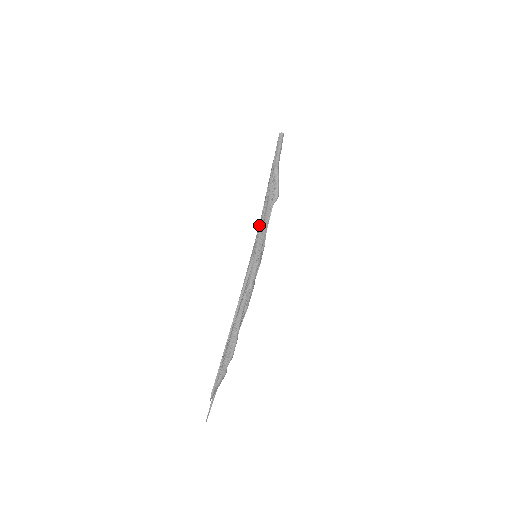
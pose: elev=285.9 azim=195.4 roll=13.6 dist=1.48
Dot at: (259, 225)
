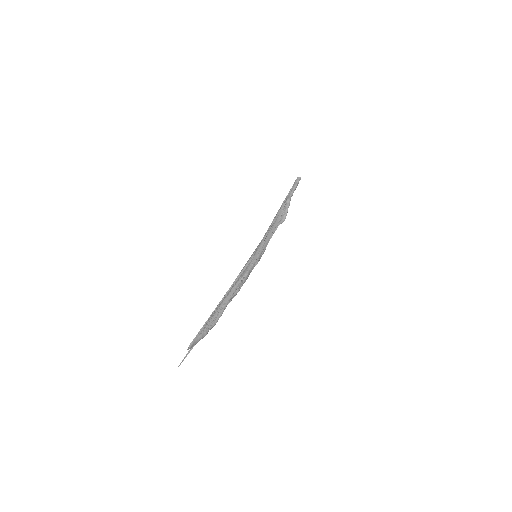
Dot at: (265, 234)
